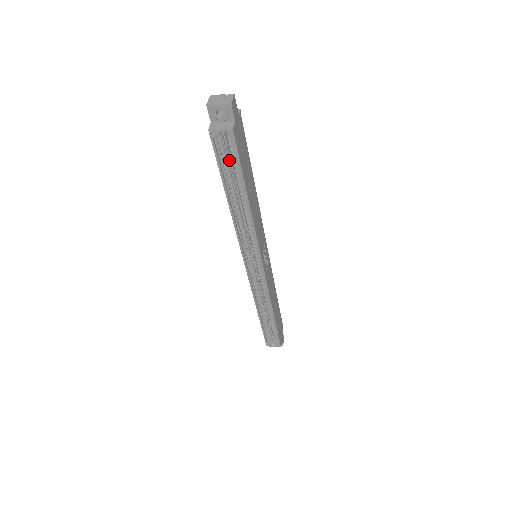
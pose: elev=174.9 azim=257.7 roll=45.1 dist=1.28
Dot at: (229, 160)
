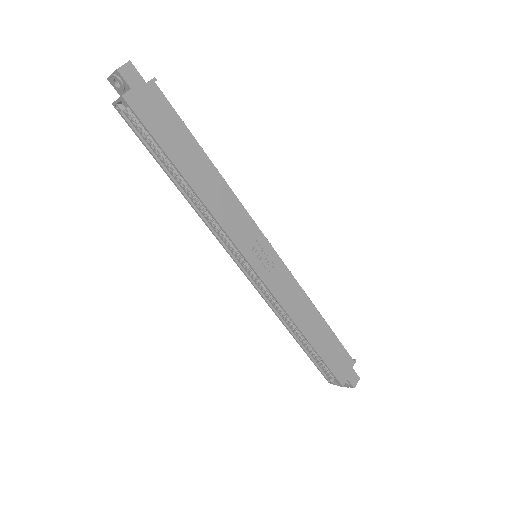
Dot at: occluded
